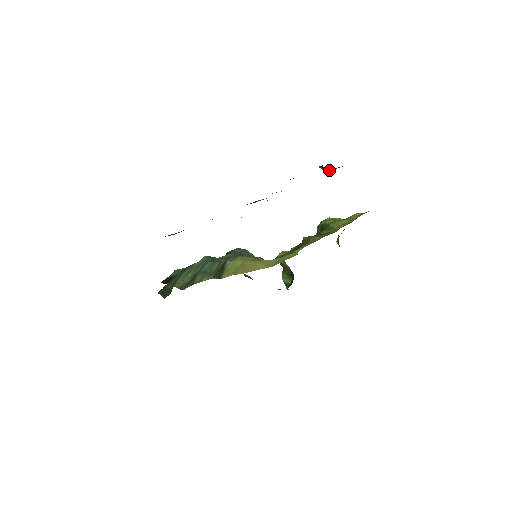
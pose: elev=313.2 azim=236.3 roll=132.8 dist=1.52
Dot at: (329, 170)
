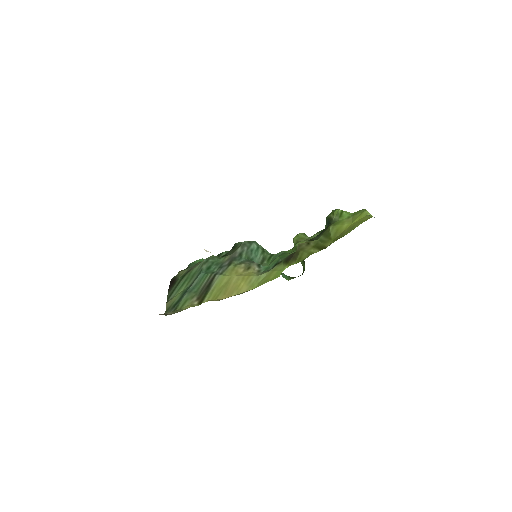
Dot at: occluded
